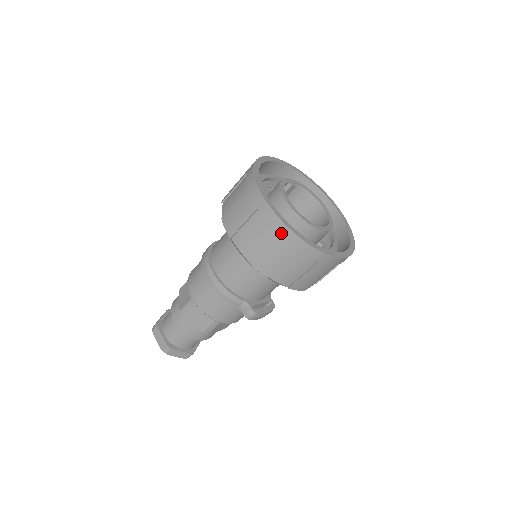
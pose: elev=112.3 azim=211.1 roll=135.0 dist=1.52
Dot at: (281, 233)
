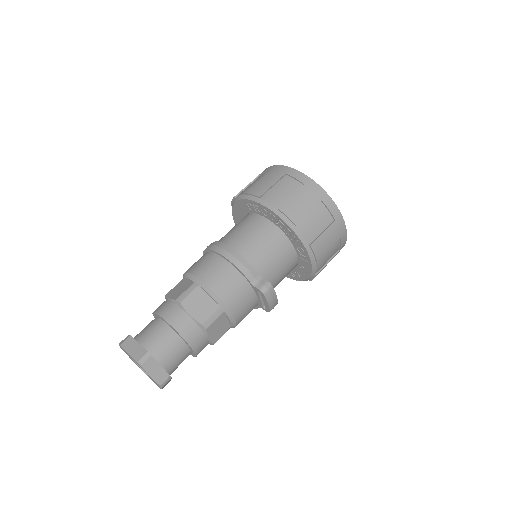
Dot at: (309, 186)
